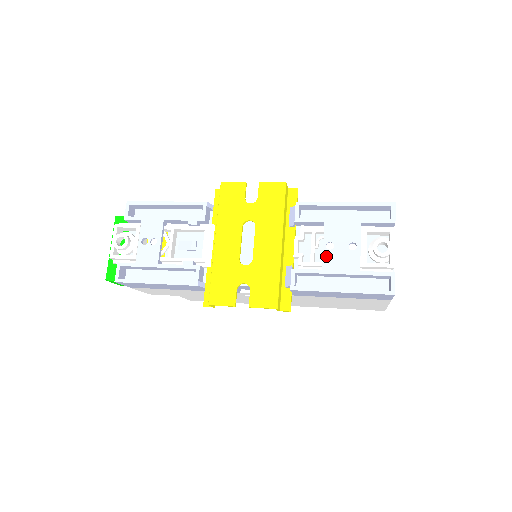
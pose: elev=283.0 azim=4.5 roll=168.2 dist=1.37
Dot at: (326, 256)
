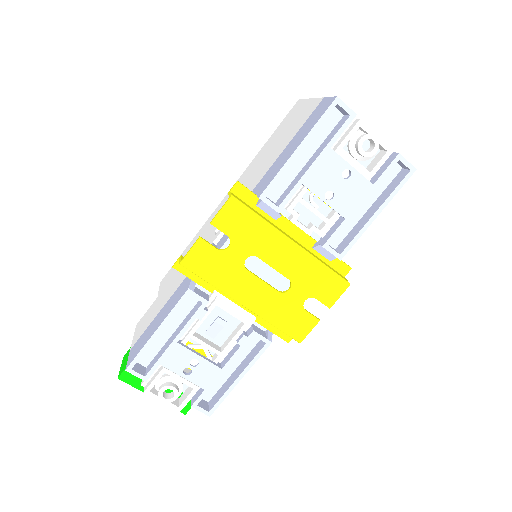
Dot at: (336, 206)
